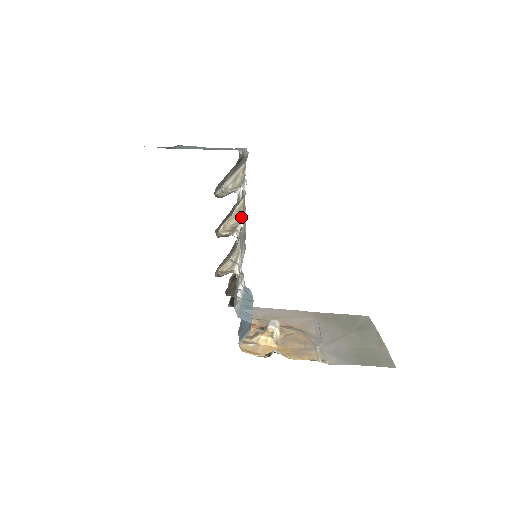
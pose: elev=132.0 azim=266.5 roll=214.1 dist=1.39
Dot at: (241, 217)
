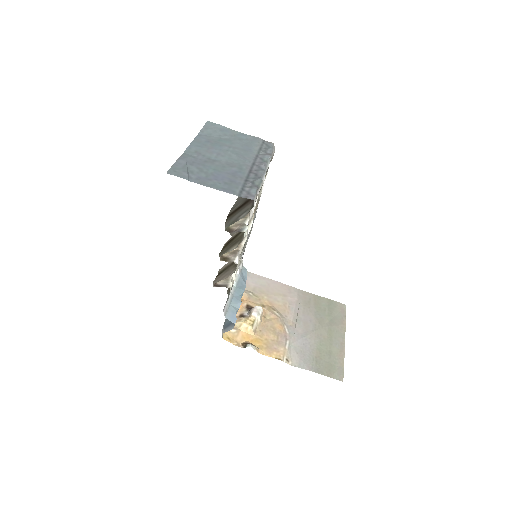
Dot at: (251, 220)
